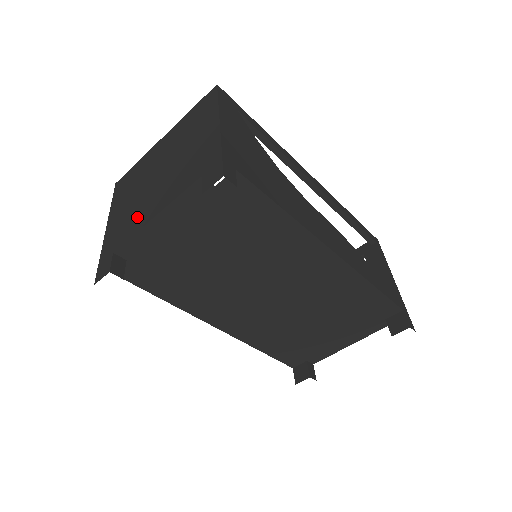
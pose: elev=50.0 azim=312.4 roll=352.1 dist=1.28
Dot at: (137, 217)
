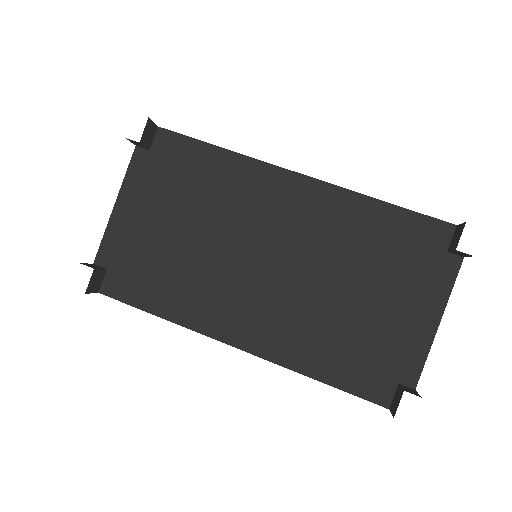
Dot at: occluded
